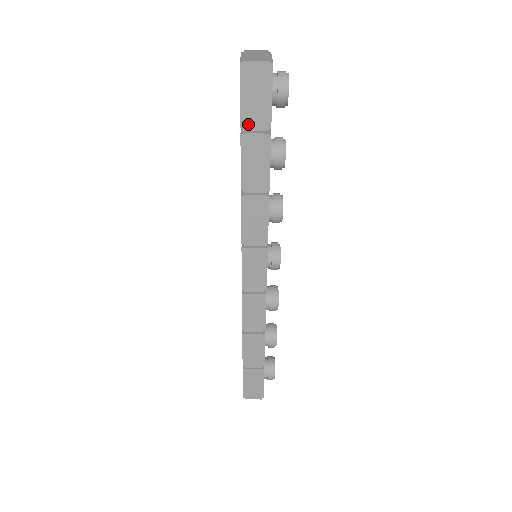
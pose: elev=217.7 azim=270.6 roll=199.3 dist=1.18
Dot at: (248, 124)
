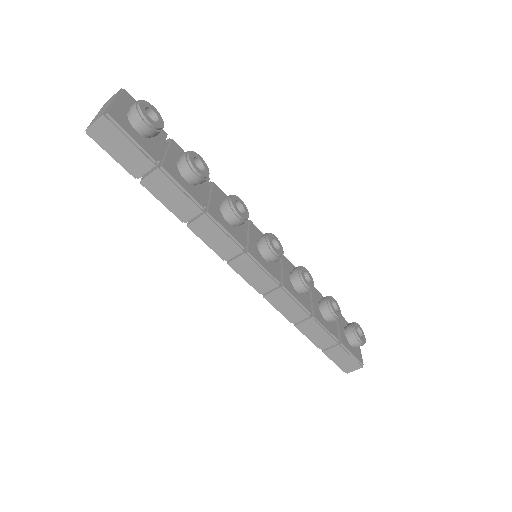
Dot at: (136, 172)
